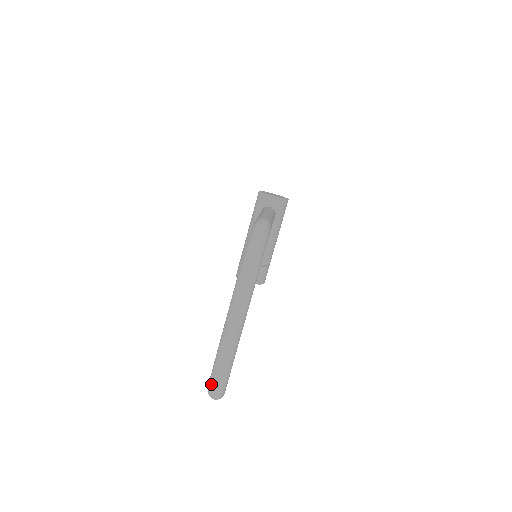
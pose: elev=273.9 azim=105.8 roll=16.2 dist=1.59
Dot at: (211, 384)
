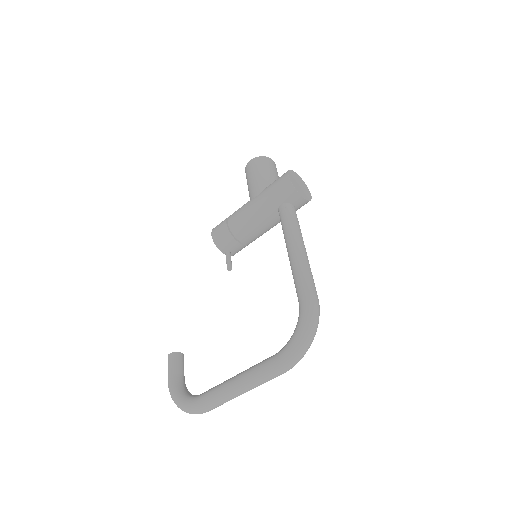
Dot at: (189, 410)
